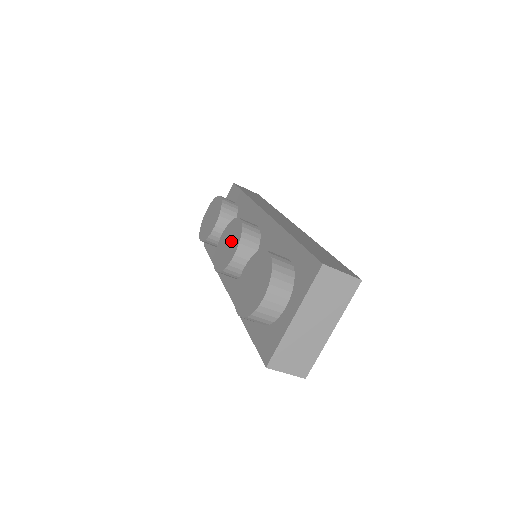
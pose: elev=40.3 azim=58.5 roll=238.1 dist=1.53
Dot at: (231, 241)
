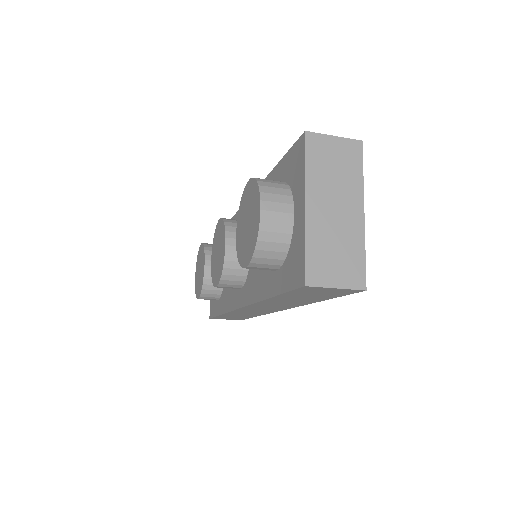
Dot at: (219, 244)
